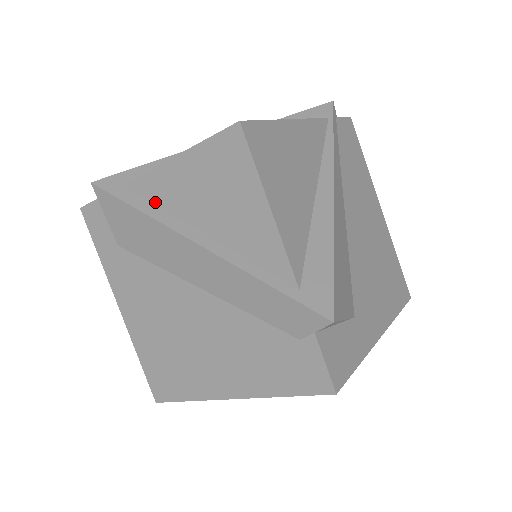
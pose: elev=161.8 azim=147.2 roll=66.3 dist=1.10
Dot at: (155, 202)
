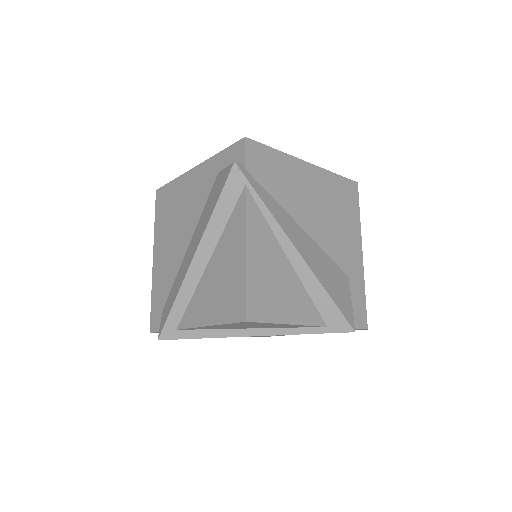
Dot at: (207, 329)
